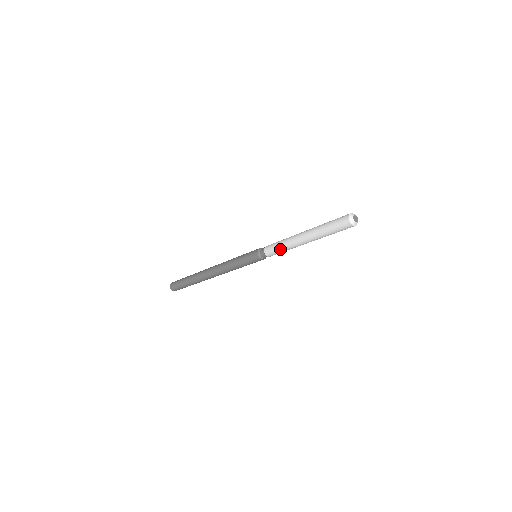
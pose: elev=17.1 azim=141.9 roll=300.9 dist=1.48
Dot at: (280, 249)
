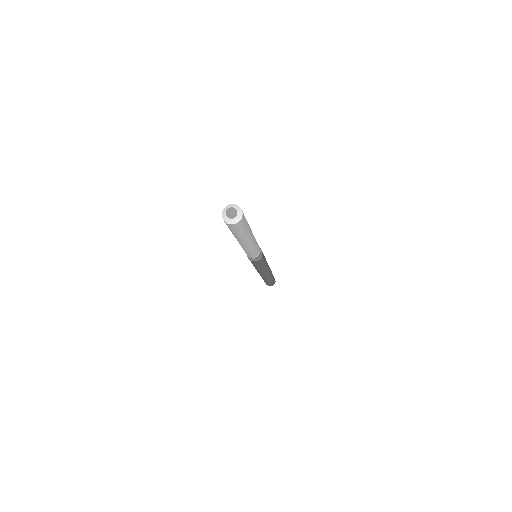
Dot at: (250, 254)
